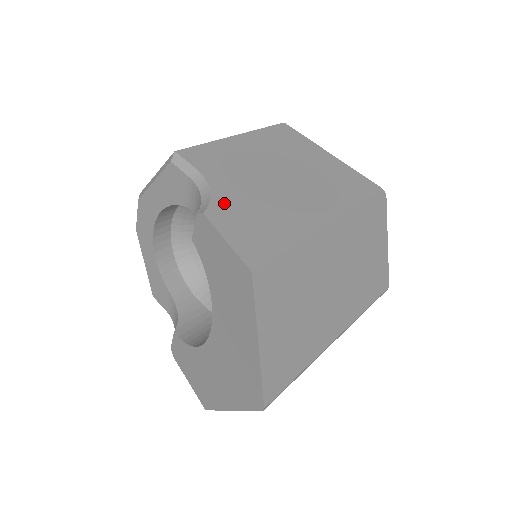
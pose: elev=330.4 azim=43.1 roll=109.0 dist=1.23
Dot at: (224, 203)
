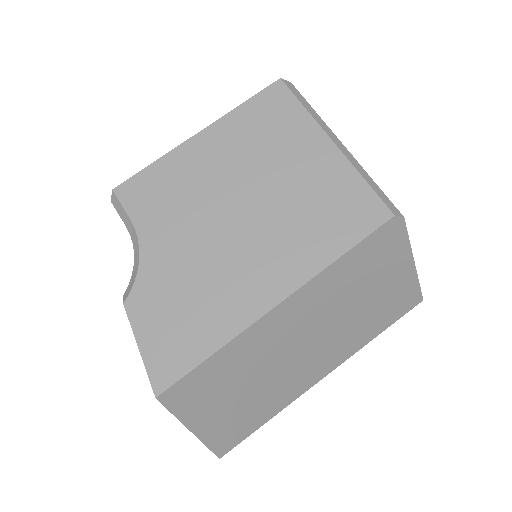
Dot at: (150, 282)
